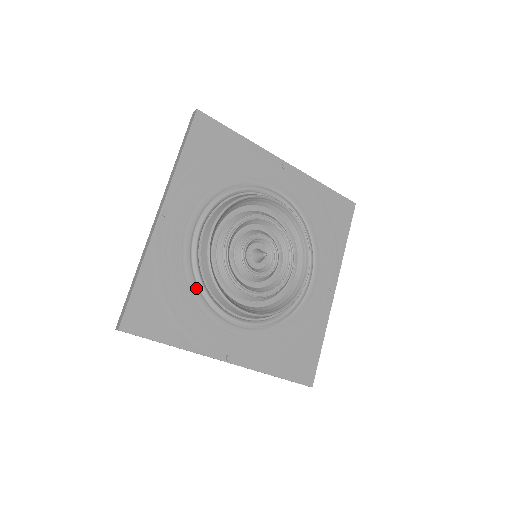
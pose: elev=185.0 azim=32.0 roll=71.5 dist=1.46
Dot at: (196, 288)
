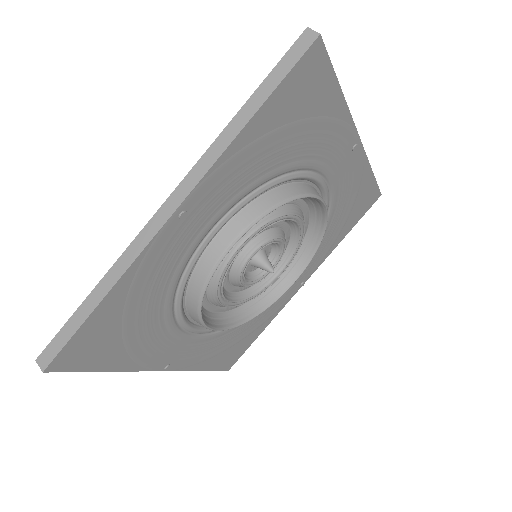
Dot at: occluded
